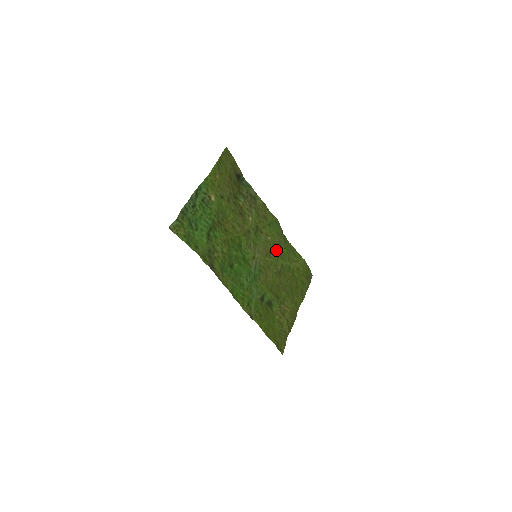
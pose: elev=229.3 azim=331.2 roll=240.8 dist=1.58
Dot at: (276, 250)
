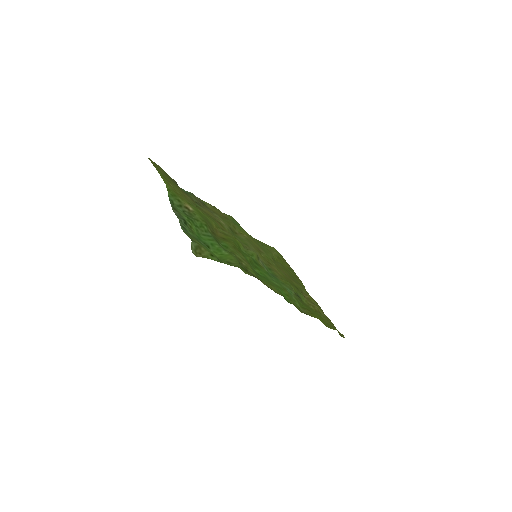
Dot at: (257, 245)
